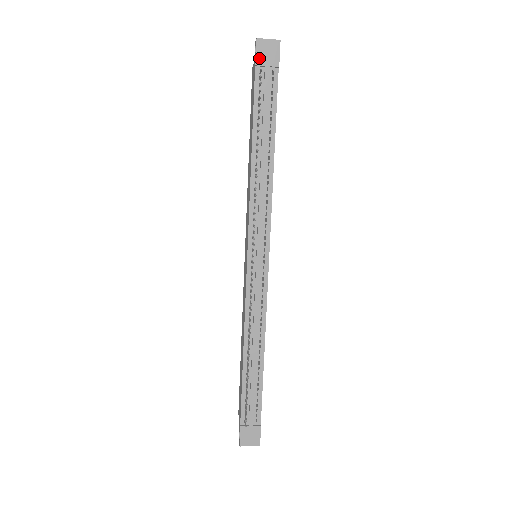
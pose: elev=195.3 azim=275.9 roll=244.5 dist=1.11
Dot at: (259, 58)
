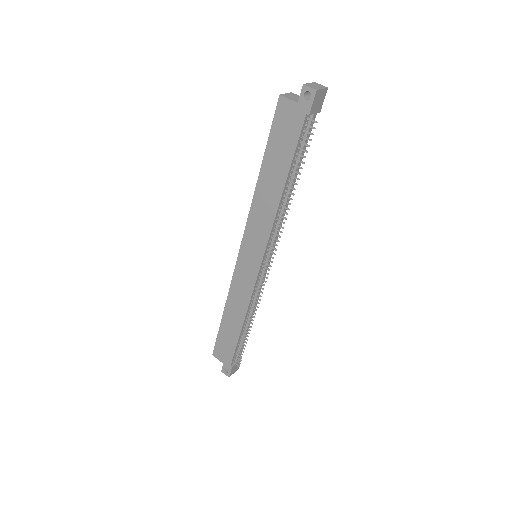
Dot at: (313, 108)
